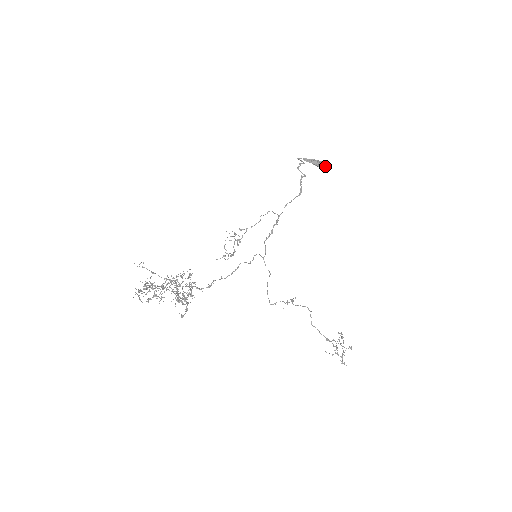
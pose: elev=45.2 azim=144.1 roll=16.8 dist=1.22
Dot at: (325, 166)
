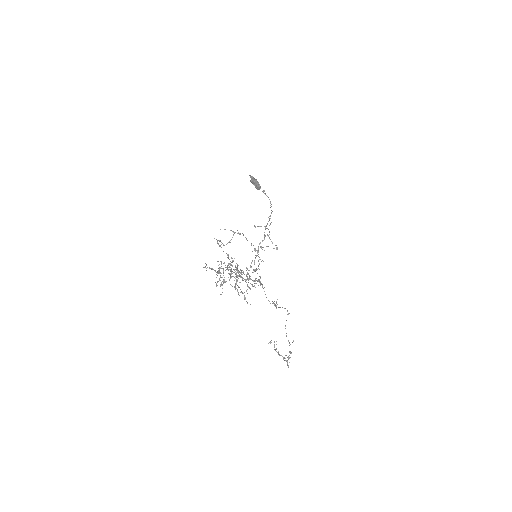
Dot at: occluded
